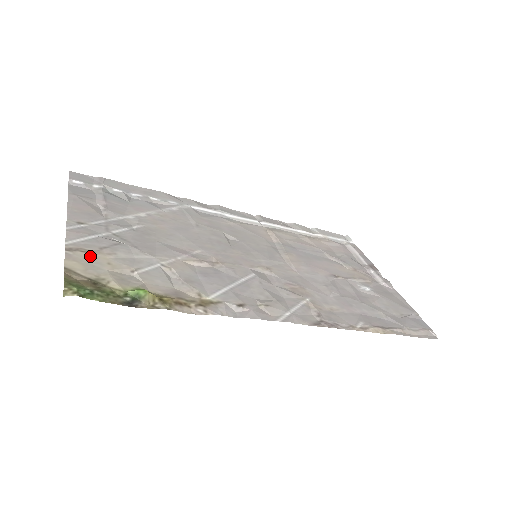
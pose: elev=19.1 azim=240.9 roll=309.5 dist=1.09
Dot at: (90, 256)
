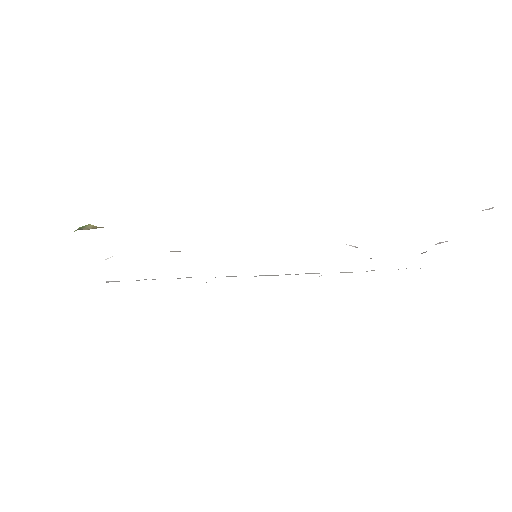
Dot at: occluded
